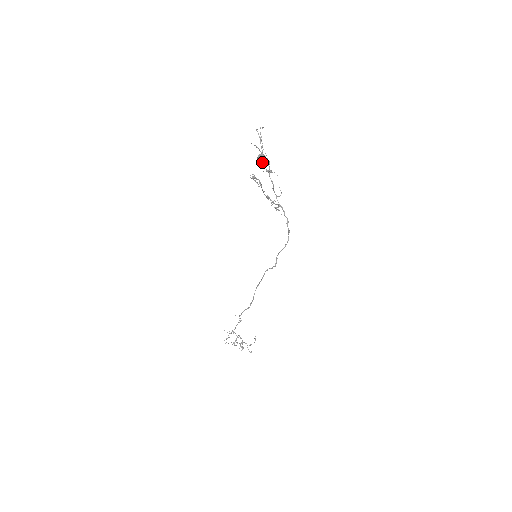
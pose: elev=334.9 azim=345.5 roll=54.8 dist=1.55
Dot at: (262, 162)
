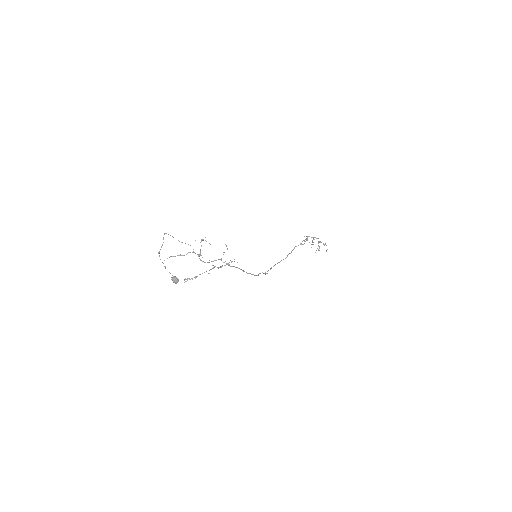
Dot at: (178, 281)
